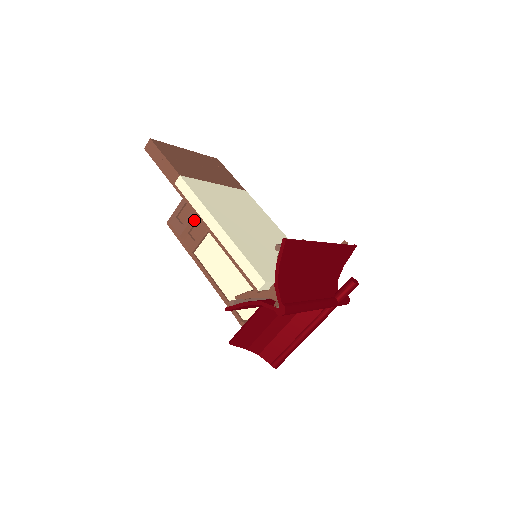
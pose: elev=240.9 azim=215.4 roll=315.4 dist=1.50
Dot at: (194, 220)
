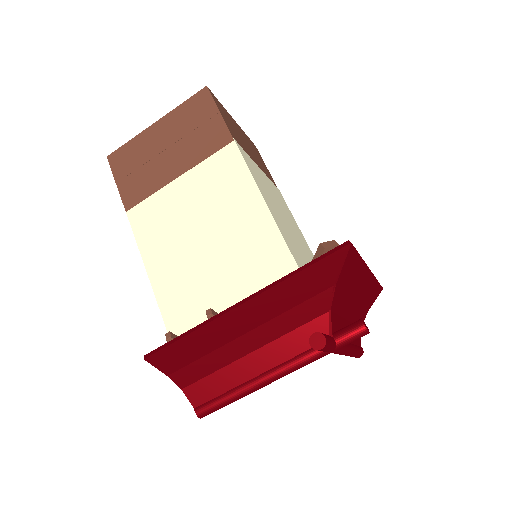
Dot at: occluded
